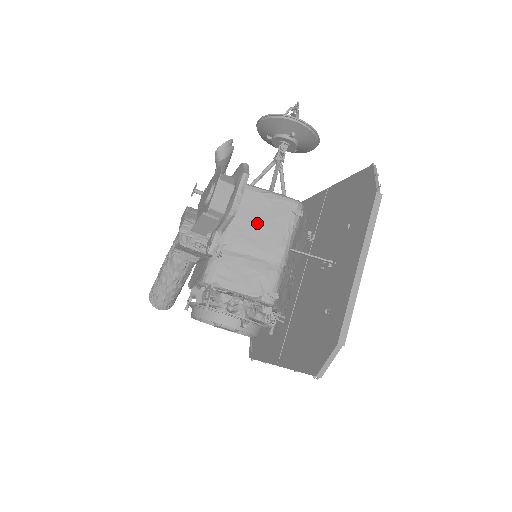
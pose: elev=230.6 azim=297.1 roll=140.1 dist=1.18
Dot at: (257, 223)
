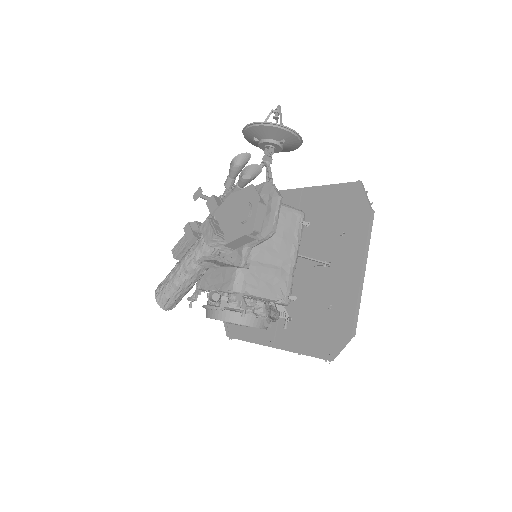
Dot at: (274, 234)
